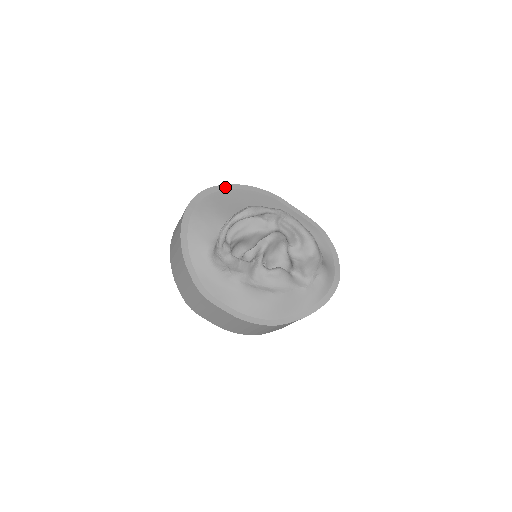
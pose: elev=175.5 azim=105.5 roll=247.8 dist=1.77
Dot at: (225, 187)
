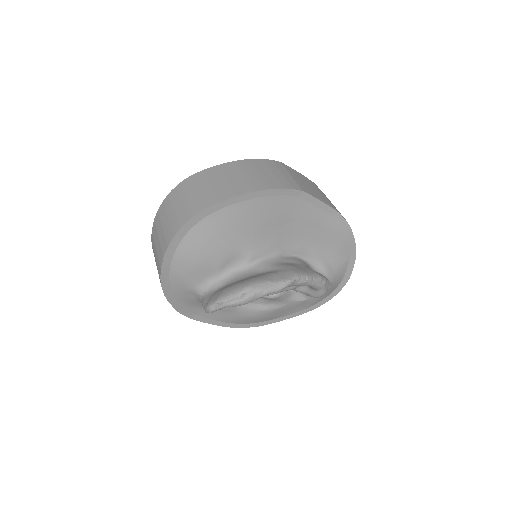
Dot at: (224, 204)
